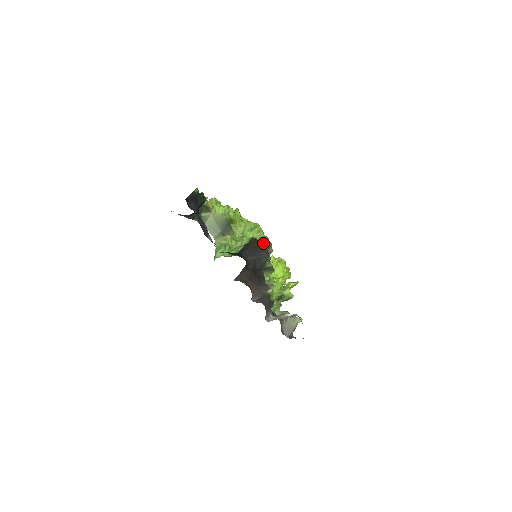
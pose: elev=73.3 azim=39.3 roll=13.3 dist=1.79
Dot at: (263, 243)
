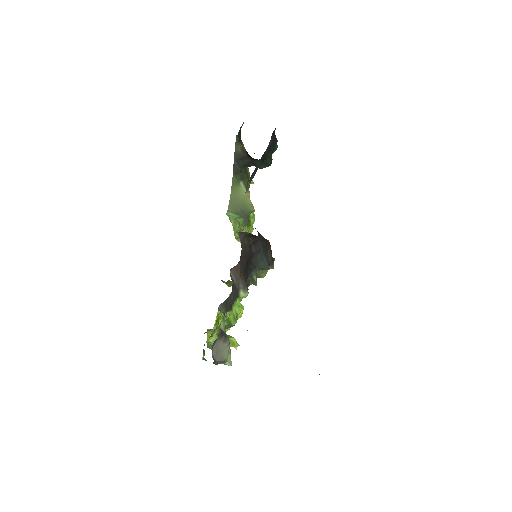
Dot at: occluded
